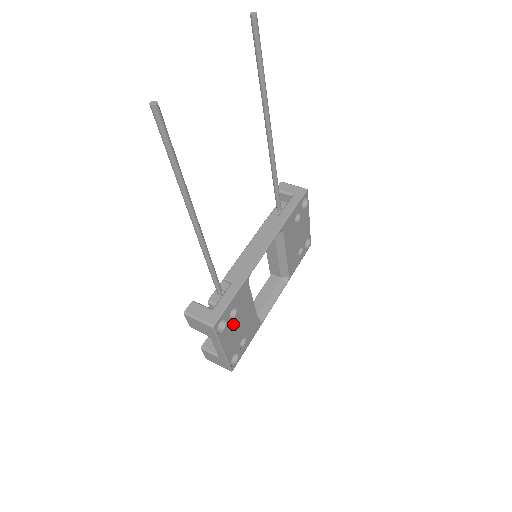
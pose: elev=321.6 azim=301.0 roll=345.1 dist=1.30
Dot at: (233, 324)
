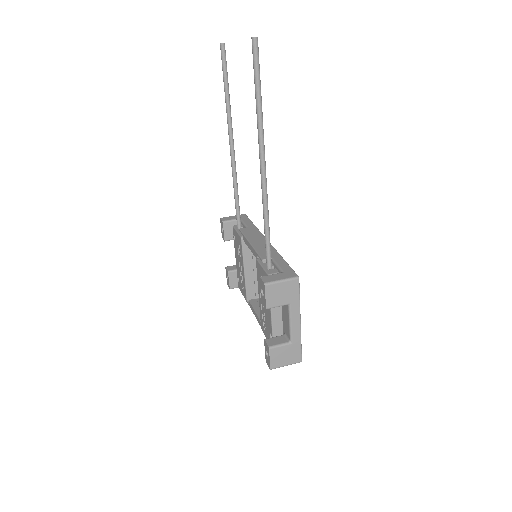
Dot at: occluded
